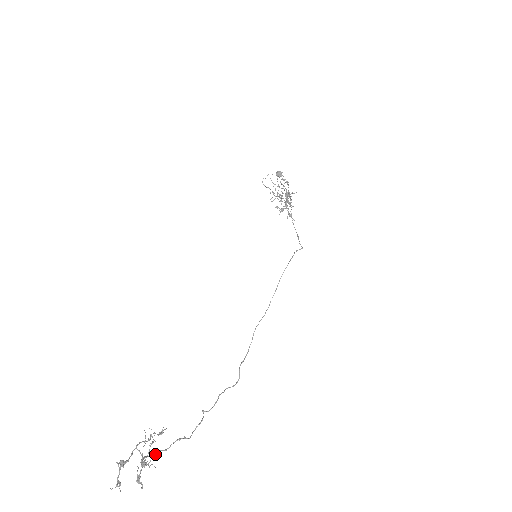
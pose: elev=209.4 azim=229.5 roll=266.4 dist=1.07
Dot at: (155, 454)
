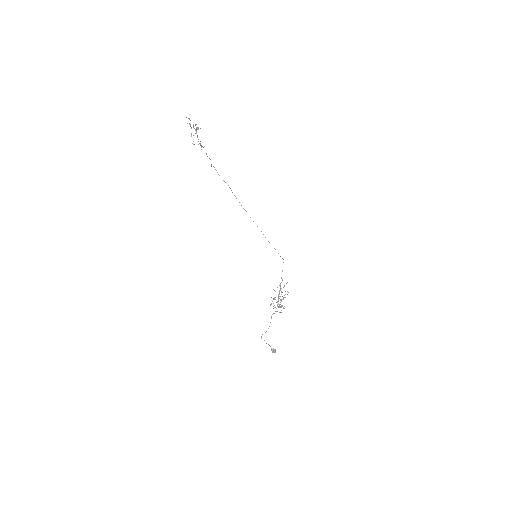
Dot at: occluded
